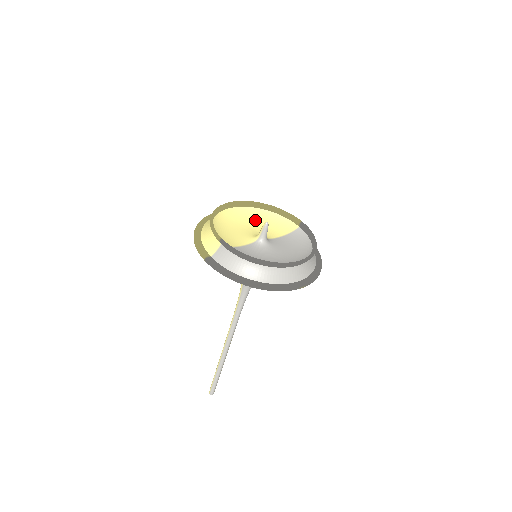
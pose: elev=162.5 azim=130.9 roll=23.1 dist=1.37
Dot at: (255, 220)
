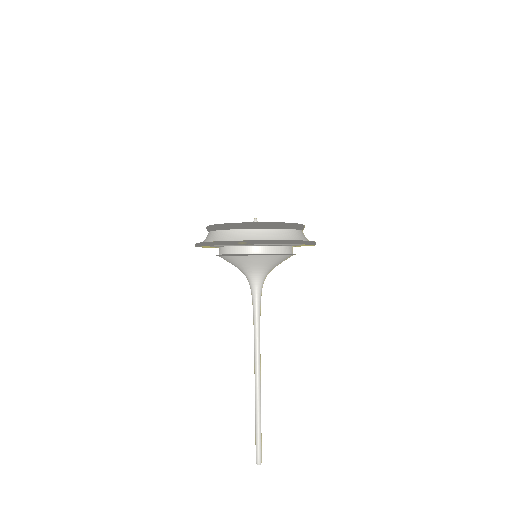
Dot at: occluded
